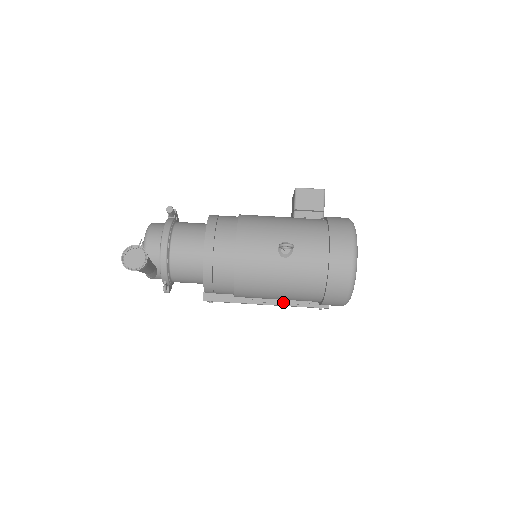
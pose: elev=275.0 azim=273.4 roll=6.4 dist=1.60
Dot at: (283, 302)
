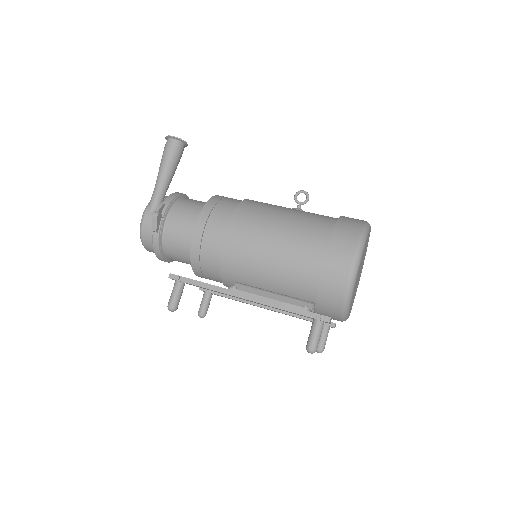
Dot at: (269, 298)
